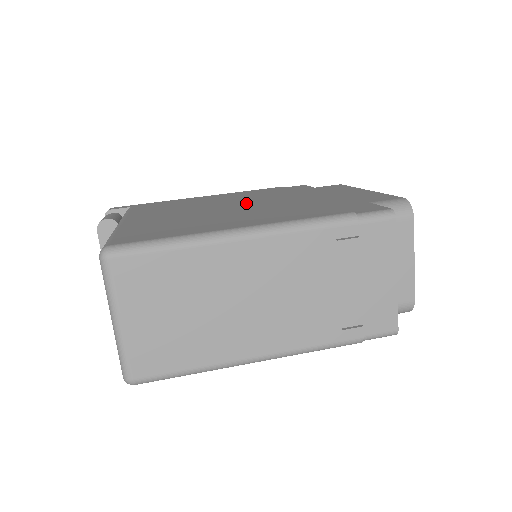
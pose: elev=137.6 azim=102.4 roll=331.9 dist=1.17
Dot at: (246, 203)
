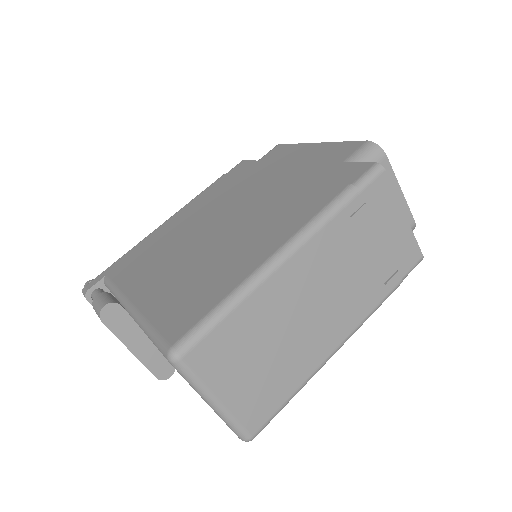
Dot at: (224, 216)
